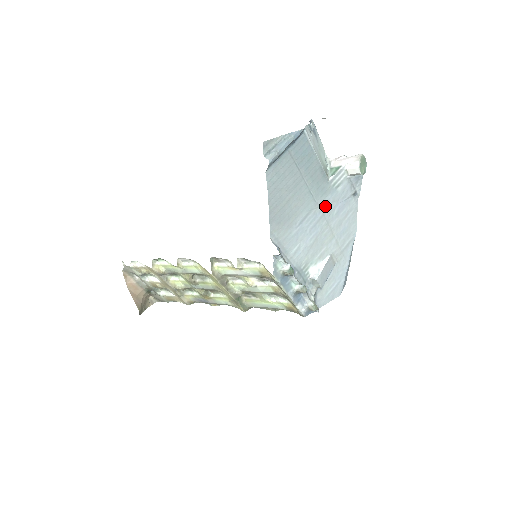
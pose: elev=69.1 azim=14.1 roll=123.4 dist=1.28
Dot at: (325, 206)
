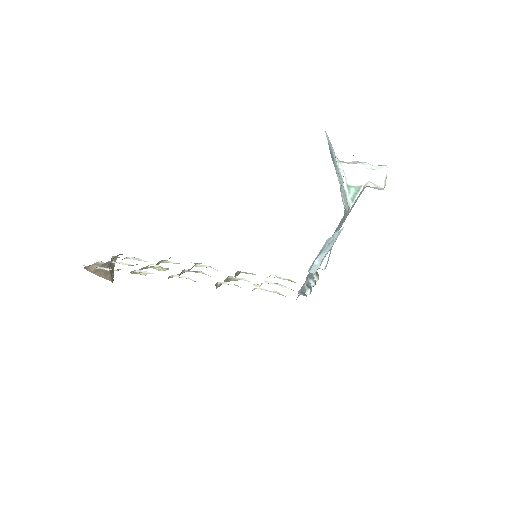
Dot at: occluded
